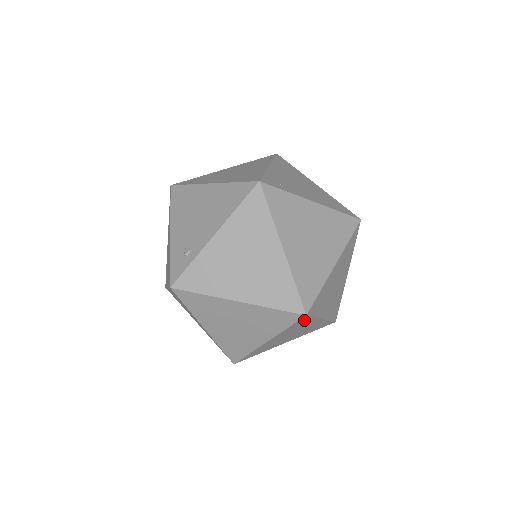
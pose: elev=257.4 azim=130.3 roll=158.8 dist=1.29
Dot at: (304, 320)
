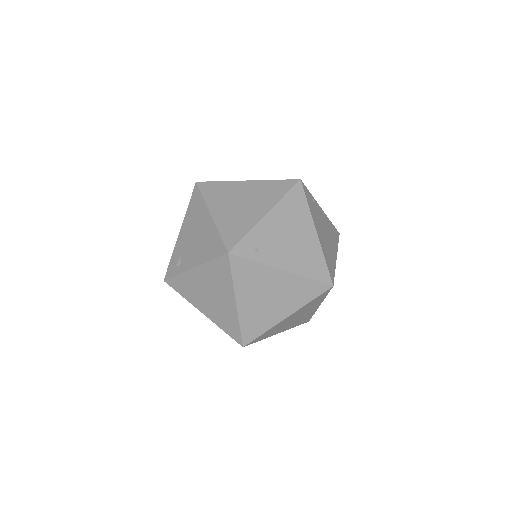
Dot at: occluded
